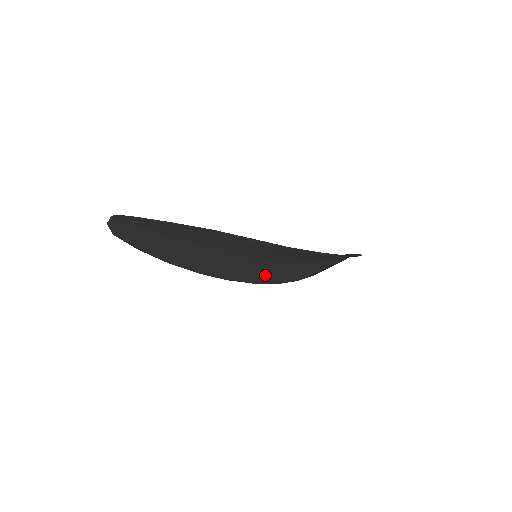
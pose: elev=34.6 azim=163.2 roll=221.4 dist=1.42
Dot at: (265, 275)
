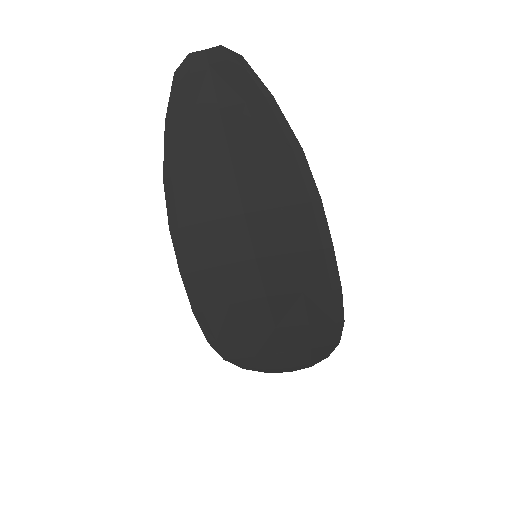
Dot at: (221, 305)
